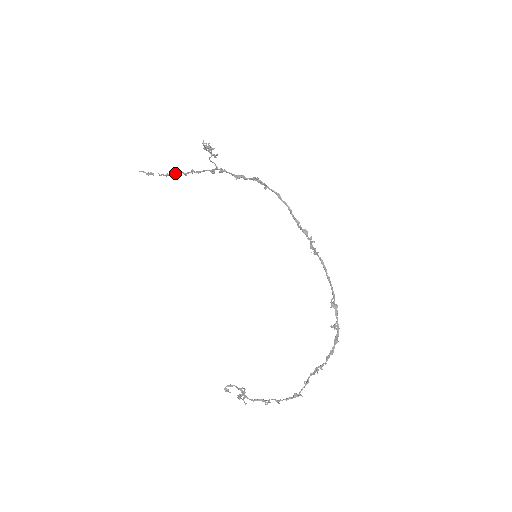
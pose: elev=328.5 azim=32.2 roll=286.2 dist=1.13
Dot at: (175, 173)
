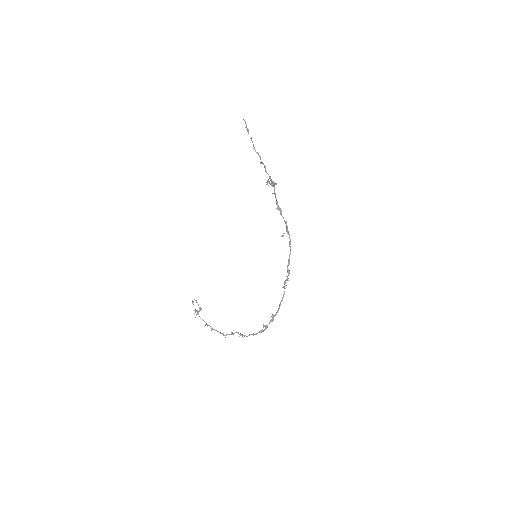
Dot at: (257, 153)
